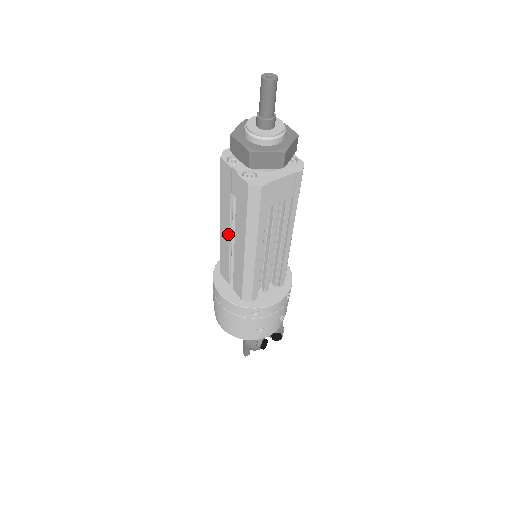
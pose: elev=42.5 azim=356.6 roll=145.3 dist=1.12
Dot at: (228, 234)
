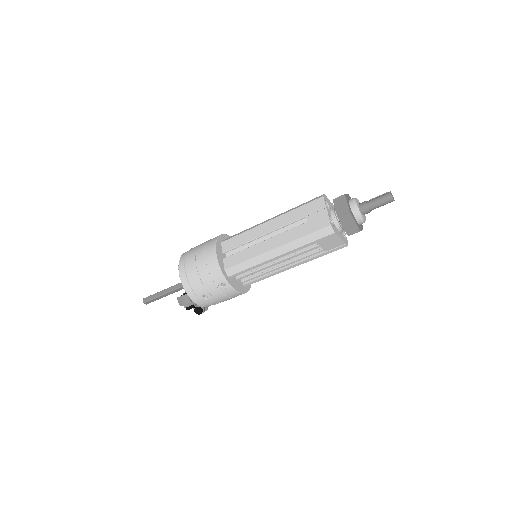
Dot at: (269, 230)
